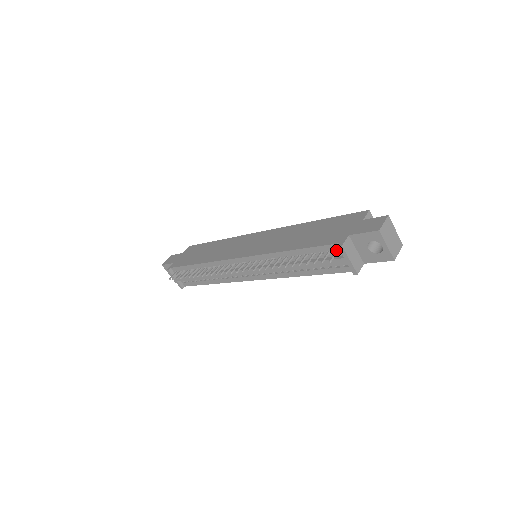
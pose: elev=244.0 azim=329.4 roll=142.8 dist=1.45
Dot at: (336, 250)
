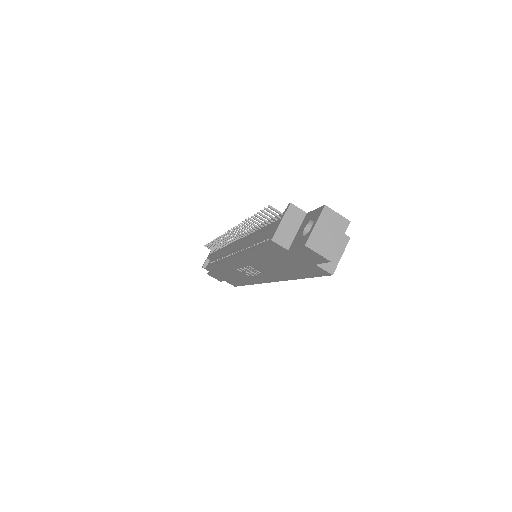
Dot at: occluded
